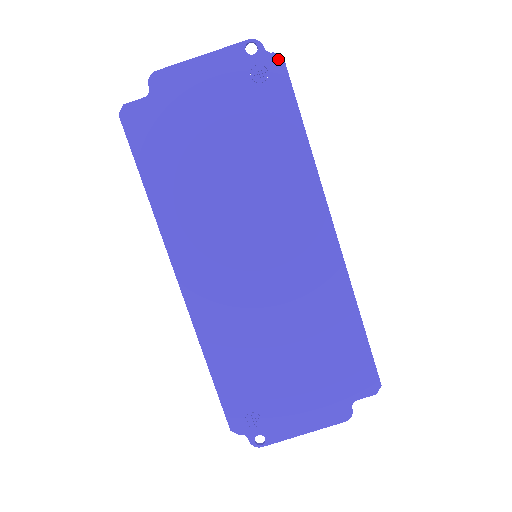
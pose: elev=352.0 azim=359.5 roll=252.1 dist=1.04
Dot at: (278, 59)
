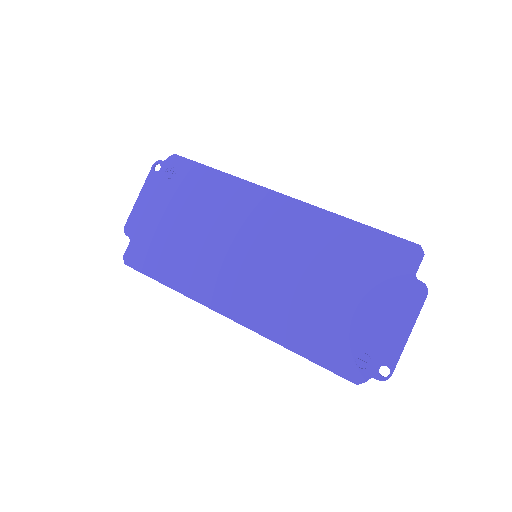
Dot at: (173, 157)
